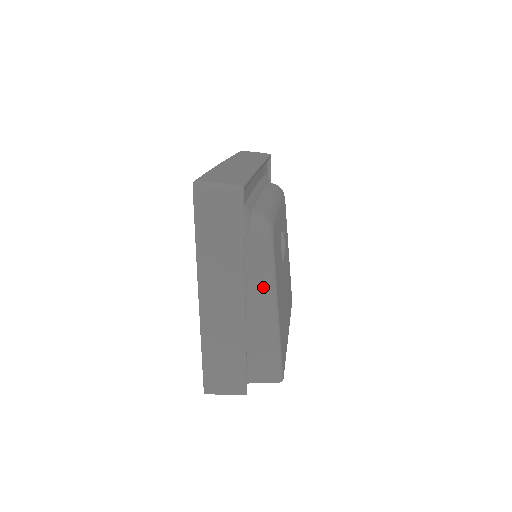
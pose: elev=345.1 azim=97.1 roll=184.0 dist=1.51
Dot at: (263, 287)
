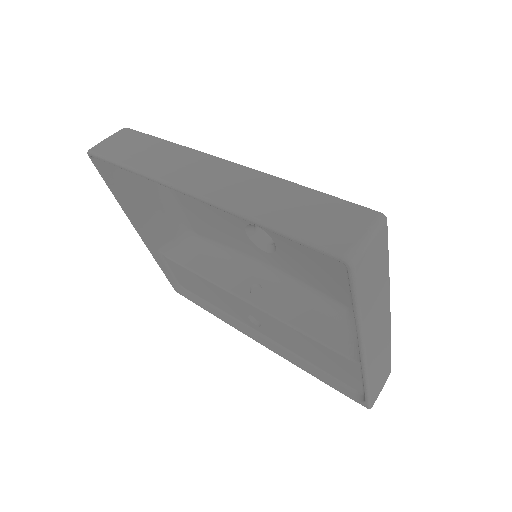
Dot at: occluded
